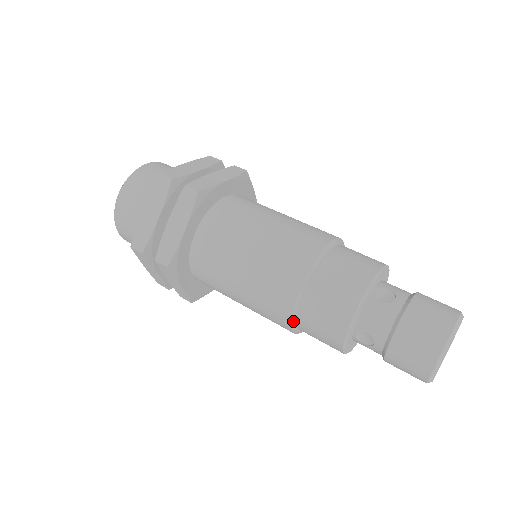
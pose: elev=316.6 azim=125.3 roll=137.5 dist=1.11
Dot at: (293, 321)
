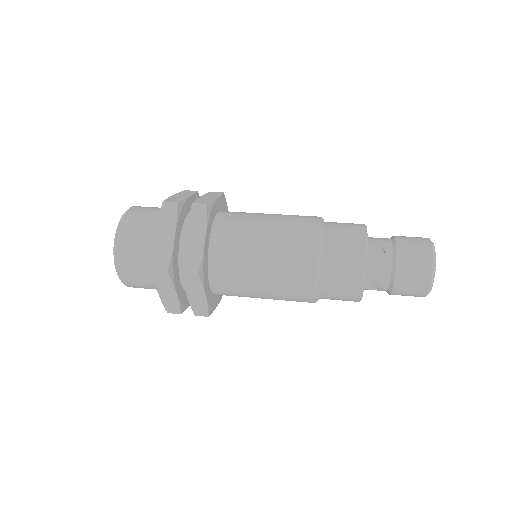
Dot at: (321, 239)
